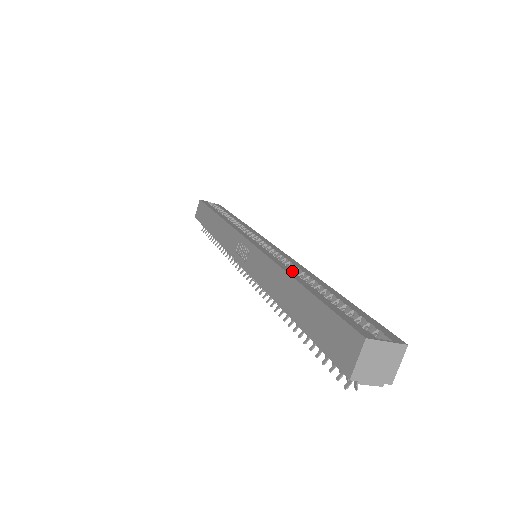
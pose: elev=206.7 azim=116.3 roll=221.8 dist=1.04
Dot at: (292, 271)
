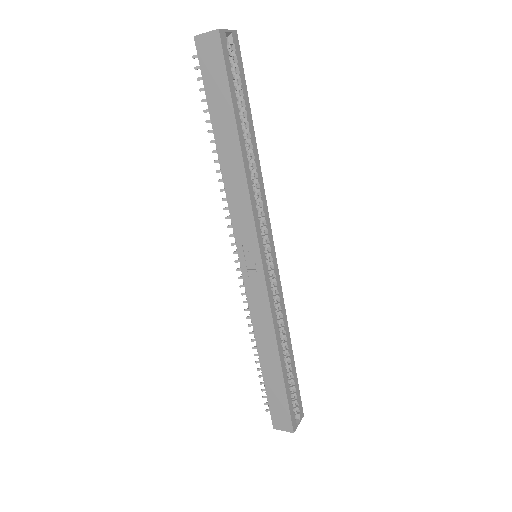
Dot at: occluded
